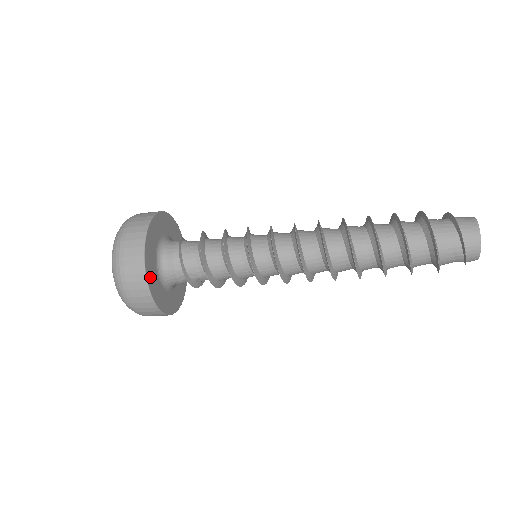
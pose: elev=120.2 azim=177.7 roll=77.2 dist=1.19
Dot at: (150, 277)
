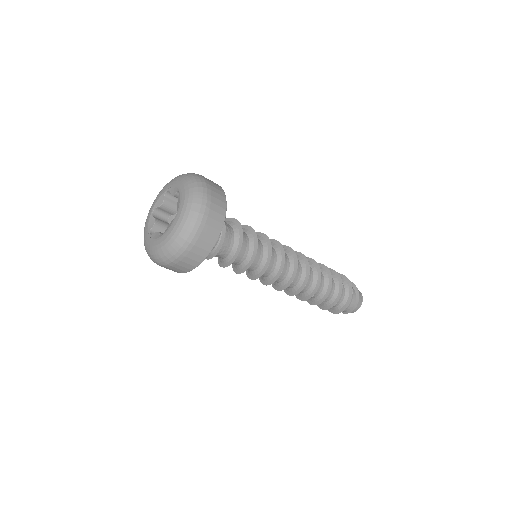
Dot at: occluded
